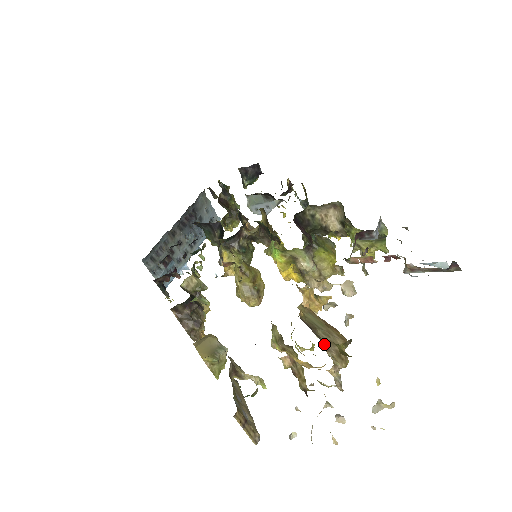
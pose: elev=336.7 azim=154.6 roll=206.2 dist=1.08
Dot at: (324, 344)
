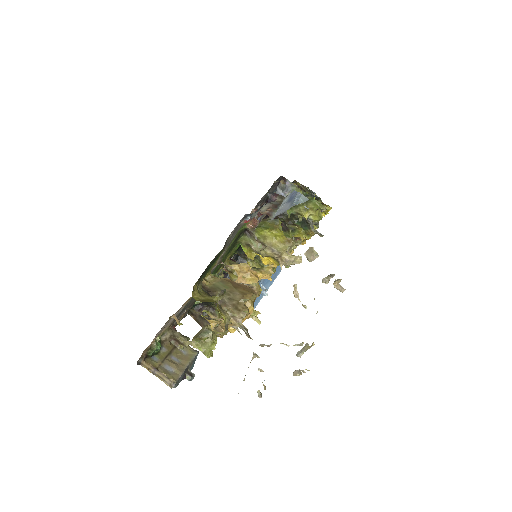
Dot at: (221, 301)
